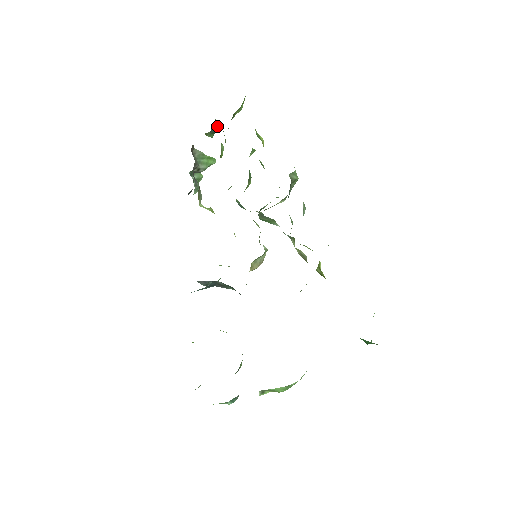
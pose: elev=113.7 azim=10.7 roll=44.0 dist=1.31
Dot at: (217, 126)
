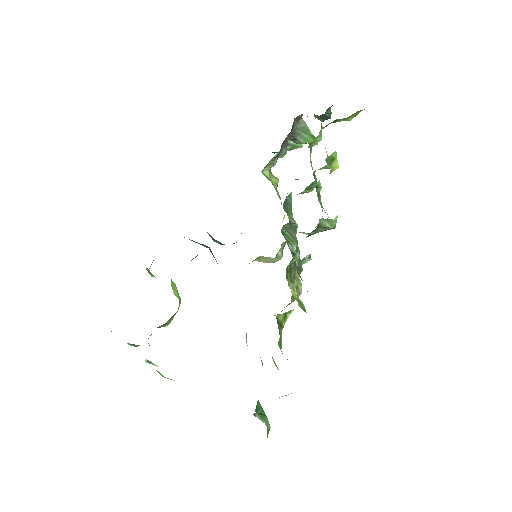
Dot at: (329, 116)
